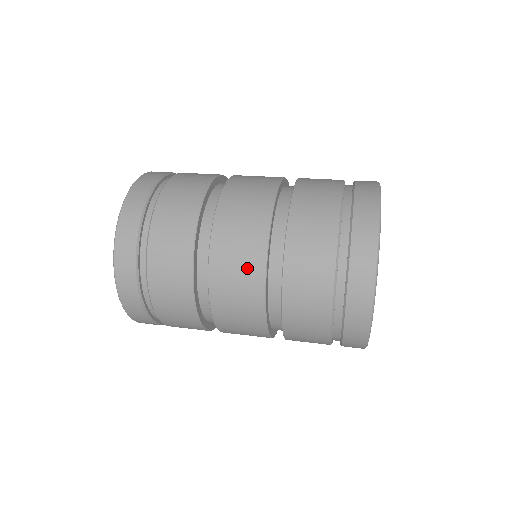
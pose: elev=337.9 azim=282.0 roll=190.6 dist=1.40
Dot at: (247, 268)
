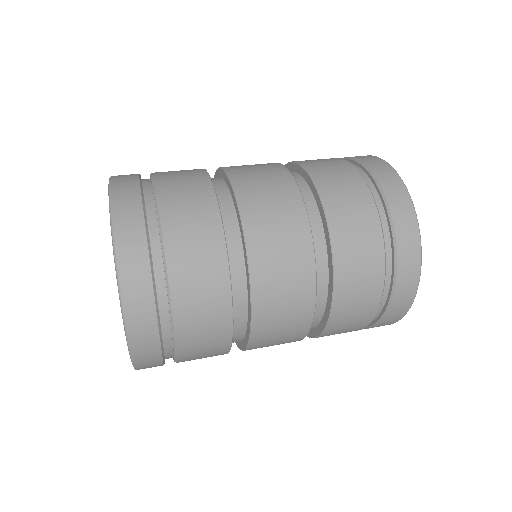
Dot at: (296, 299)
